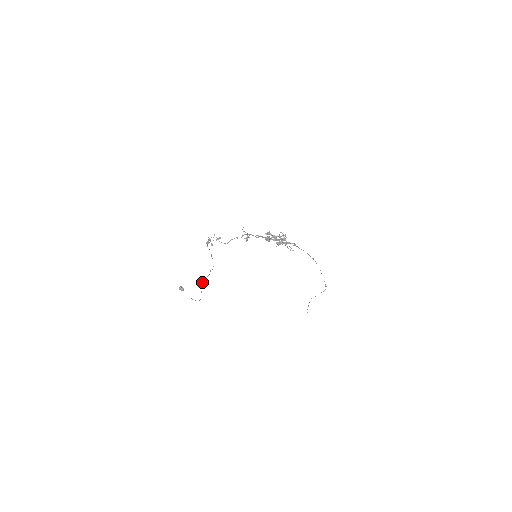
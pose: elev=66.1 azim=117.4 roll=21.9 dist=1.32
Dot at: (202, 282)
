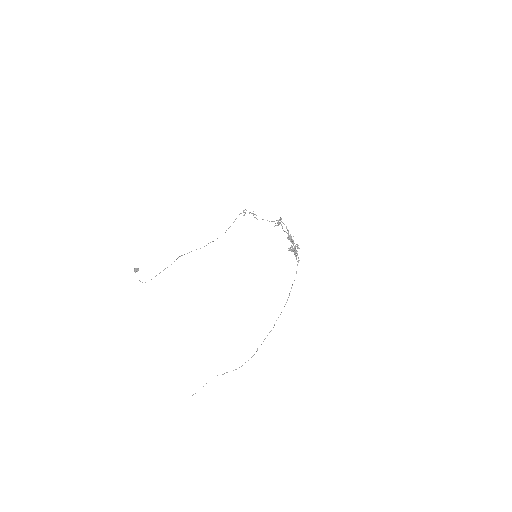
Dot at: (184, 254)
